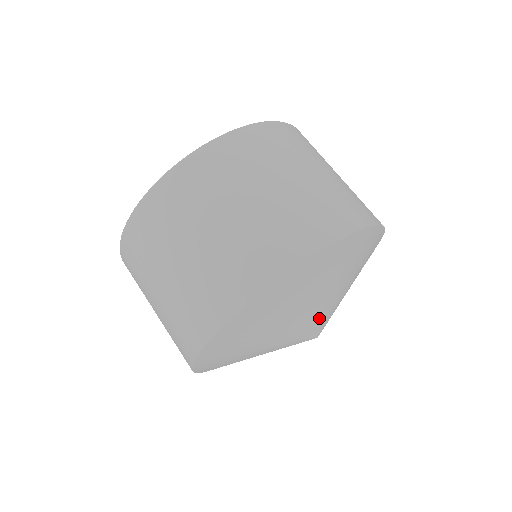
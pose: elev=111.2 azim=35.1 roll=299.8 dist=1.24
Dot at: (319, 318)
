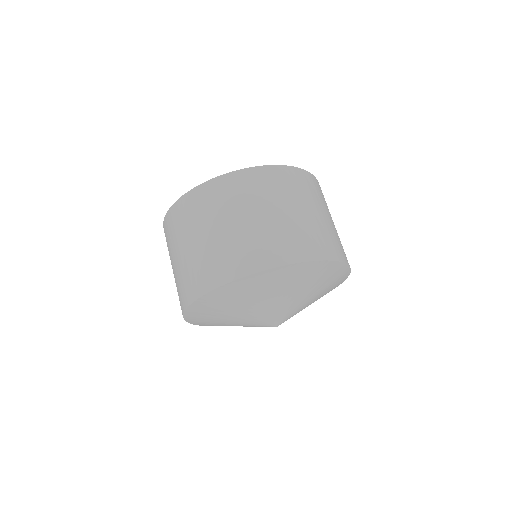
Dot at: (276, 313)
